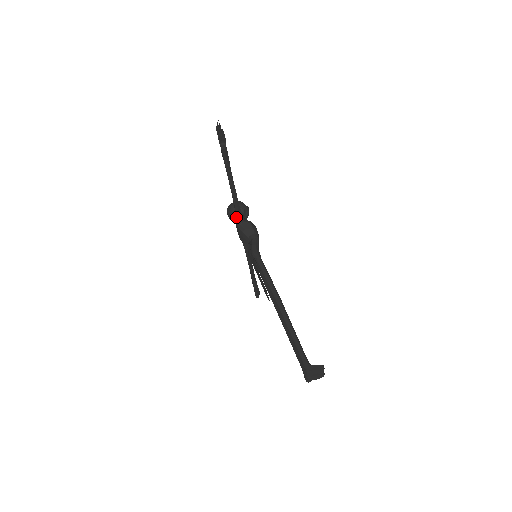
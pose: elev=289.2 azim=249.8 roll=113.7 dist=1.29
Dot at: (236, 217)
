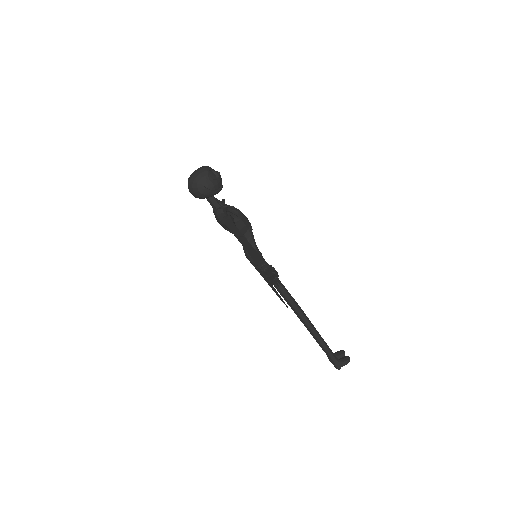
Dot at: occluded
